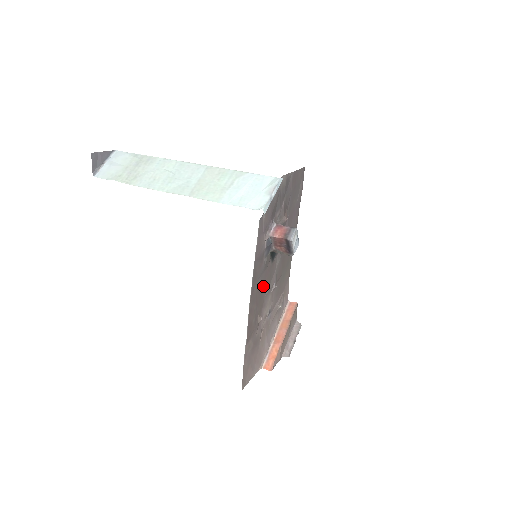
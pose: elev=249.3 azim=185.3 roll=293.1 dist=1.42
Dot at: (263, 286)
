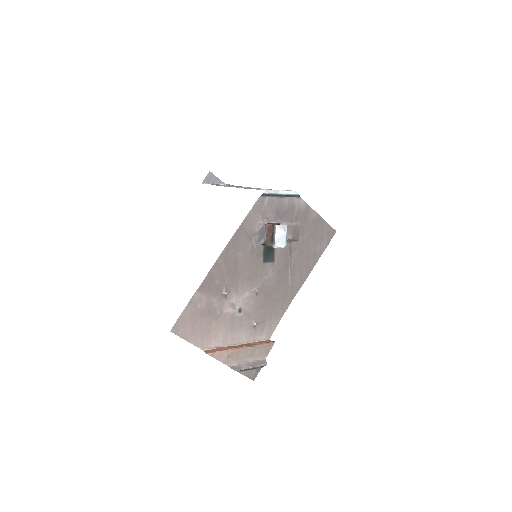
Dot at: (243, 268)
